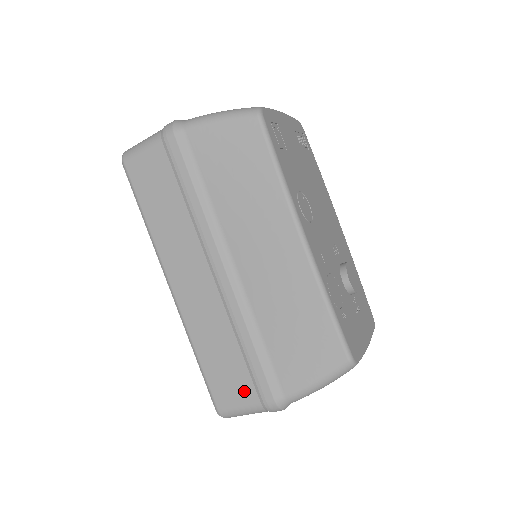
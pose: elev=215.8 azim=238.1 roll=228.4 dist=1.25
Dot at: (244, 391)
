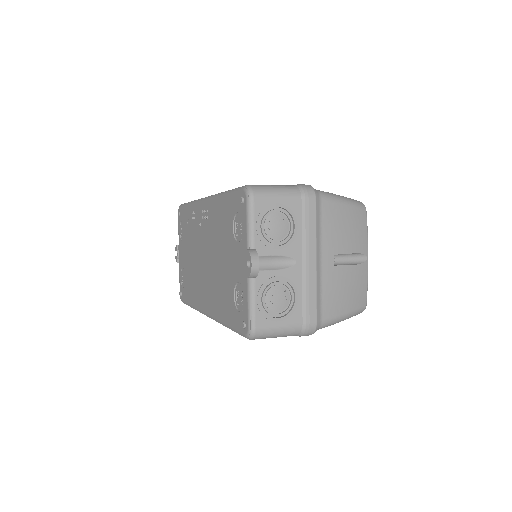
Dot at: occluded
